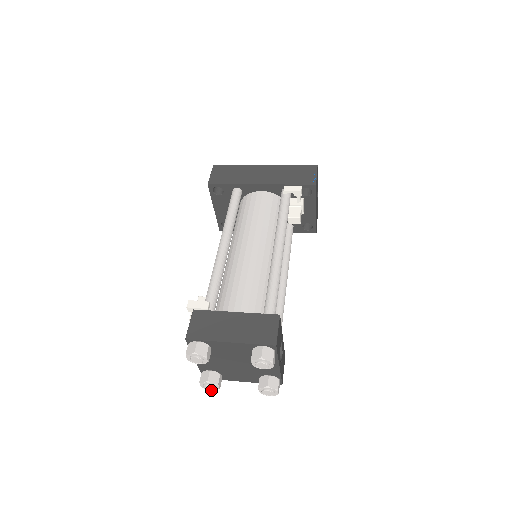
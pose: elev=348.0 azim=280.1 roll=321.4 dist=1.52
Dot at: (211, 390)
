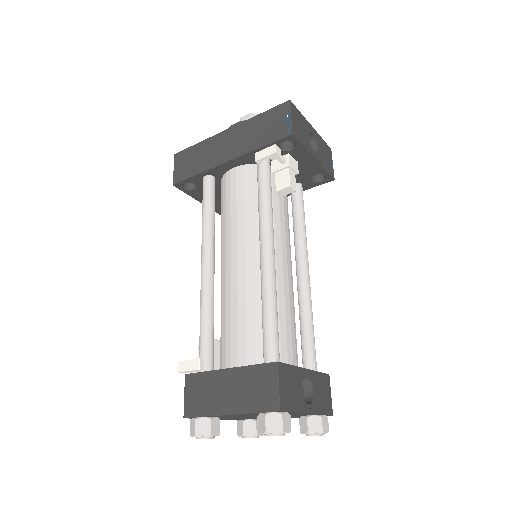
Dot at: occluded
